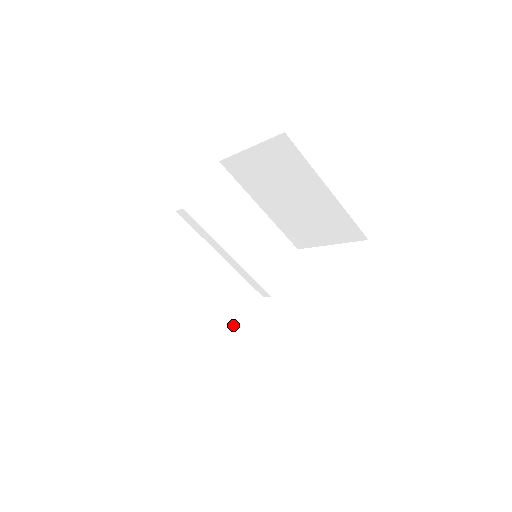
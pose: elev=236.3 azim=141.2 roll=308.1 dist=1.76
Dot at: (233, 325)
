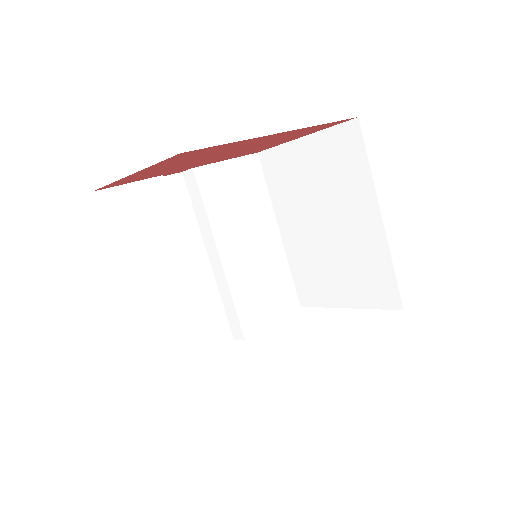
Dot at: (181, 344)
